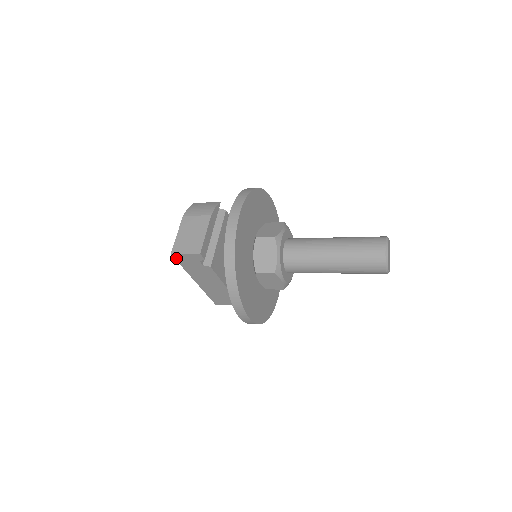
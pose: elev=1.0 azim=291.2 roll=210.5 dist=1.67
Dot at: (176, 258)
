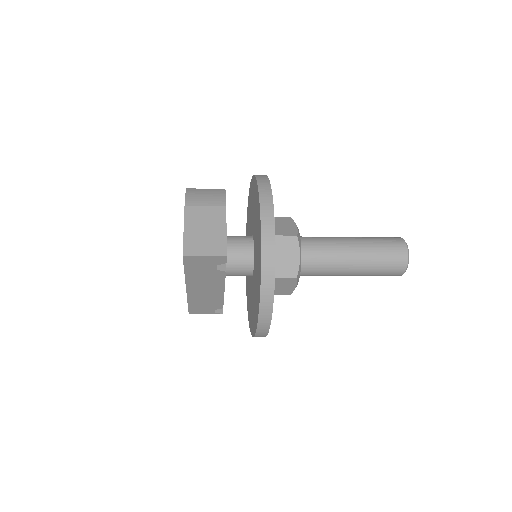
Dot at: (185, 261)
